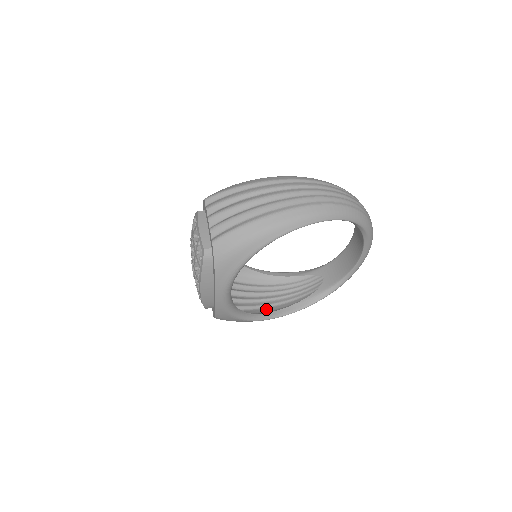
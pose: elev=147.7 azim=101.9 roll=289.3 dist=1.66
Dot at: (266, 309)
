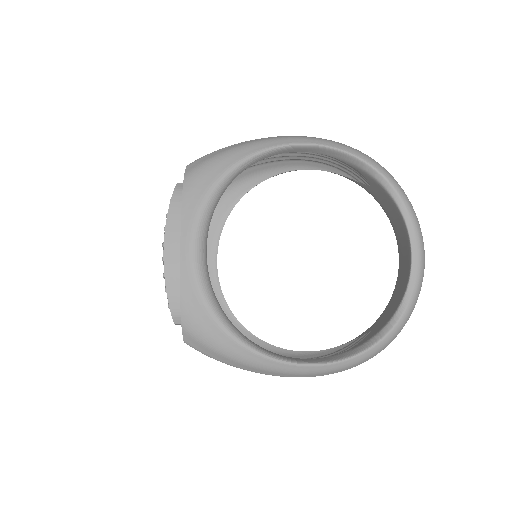
Dot at: occluded
